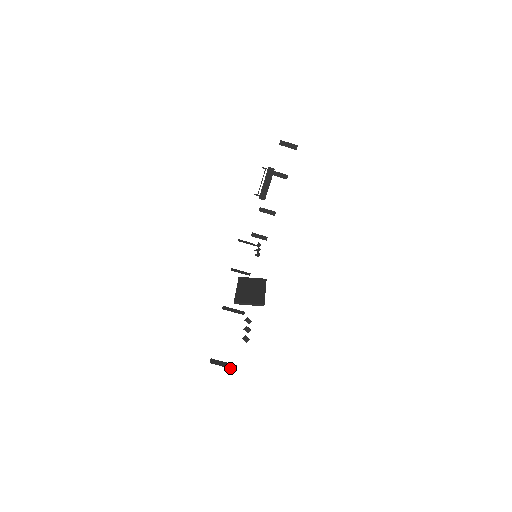
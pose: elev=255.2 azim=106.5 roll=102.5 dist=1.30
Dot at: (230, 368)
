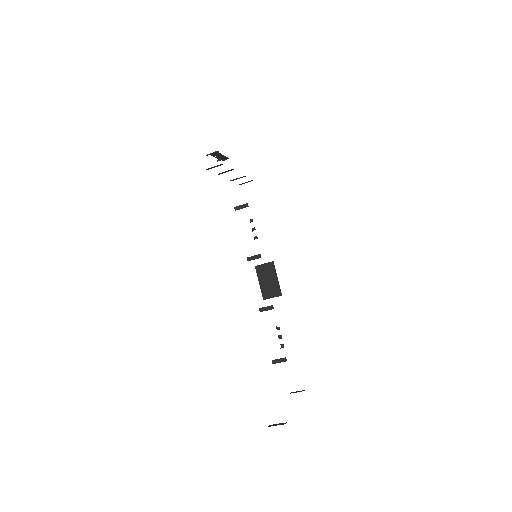
Dot at: occluded
